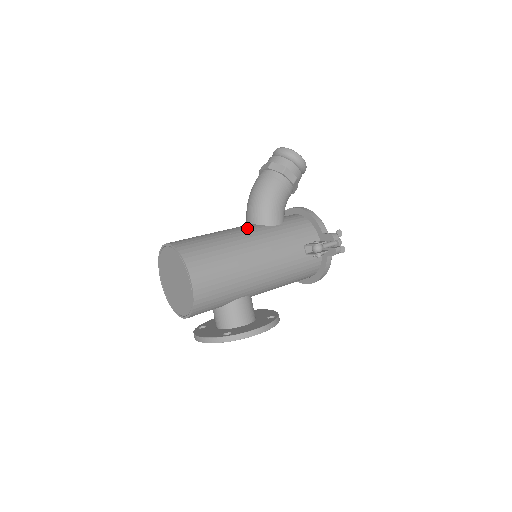
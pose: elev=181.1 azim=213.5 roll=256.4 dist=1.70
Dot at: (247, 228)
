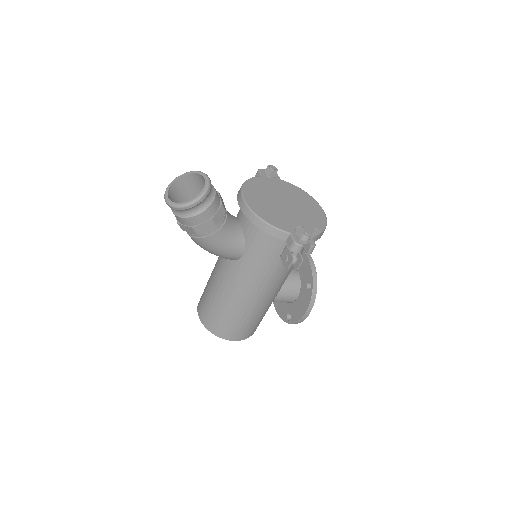
Dot at: (227, 273)
